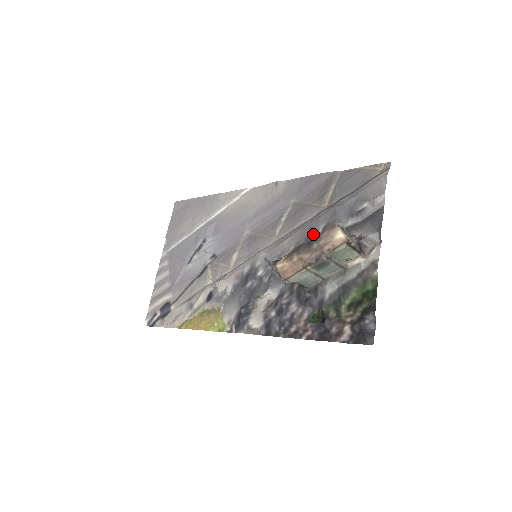
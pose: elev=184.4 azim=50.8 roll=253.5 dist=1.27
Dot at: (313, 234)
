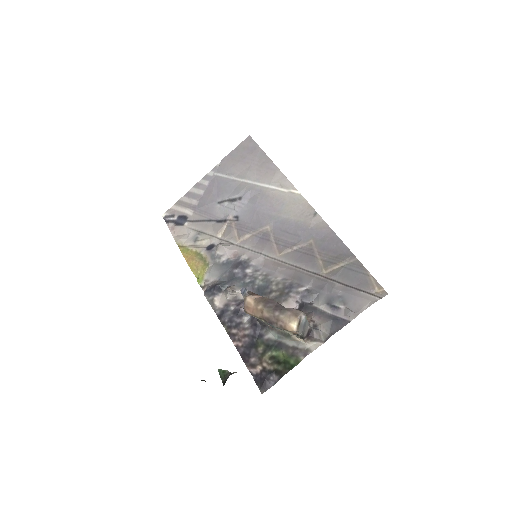
Dot at: (298, 286)
